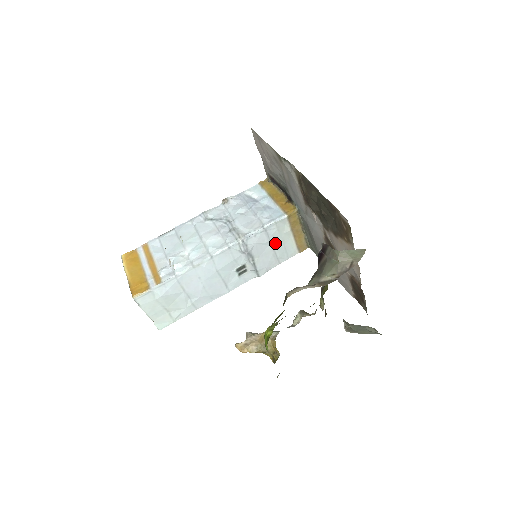
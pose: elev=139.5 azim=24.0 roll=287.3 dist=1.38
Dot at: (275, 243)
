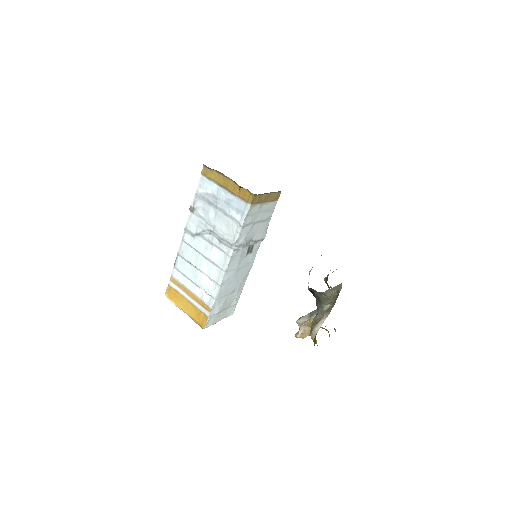
Dot at: (257, 219)
